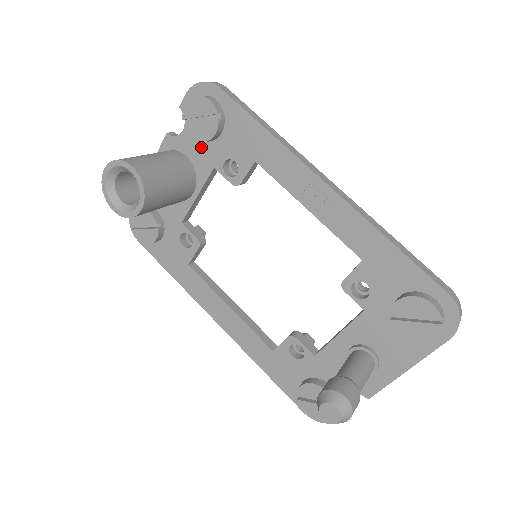
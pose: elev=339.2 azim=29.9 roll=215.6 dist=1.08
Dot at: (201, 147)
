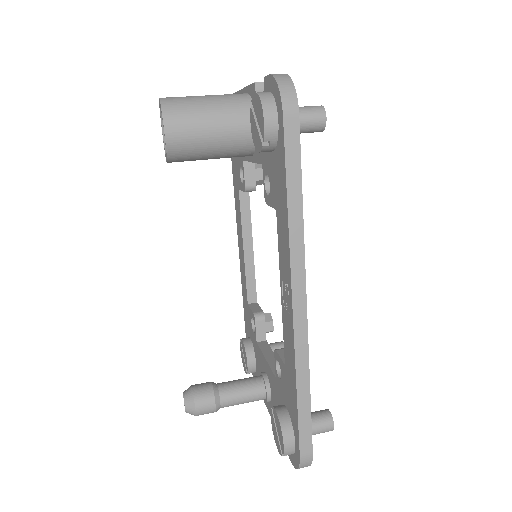
Dot at: occluded
